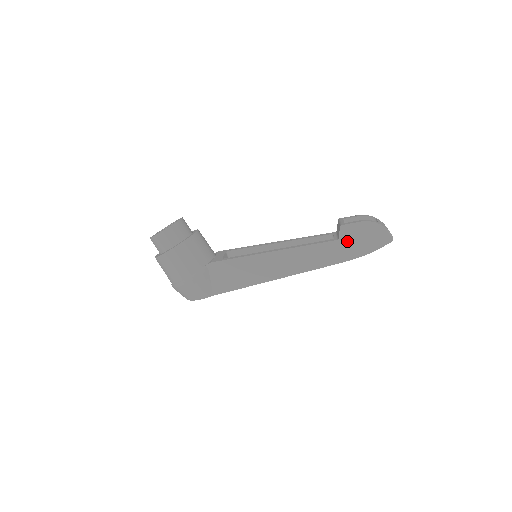
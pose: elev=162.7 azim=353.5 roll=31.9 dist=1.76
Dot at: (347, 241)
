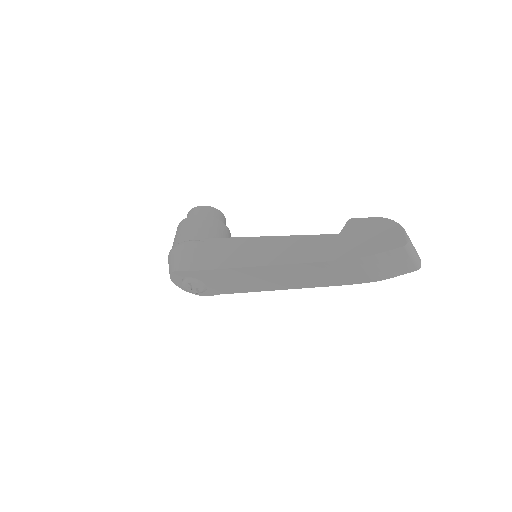
Dot at: (348, 237)
